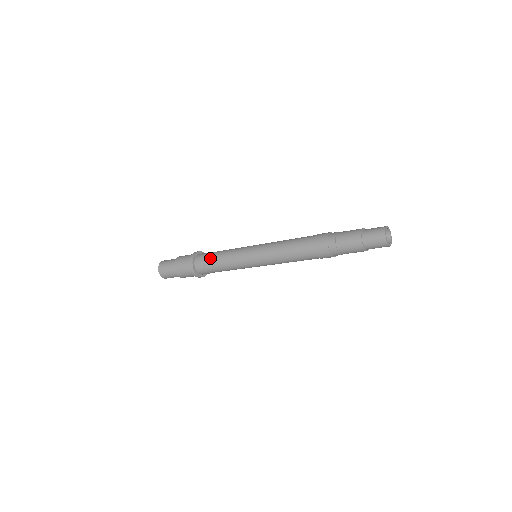
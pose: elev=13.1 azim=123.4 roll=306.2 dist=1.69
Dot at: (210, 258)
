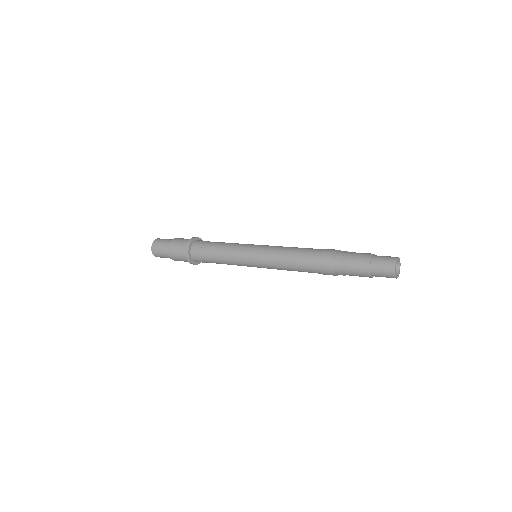
Dot at: (207, 253)
